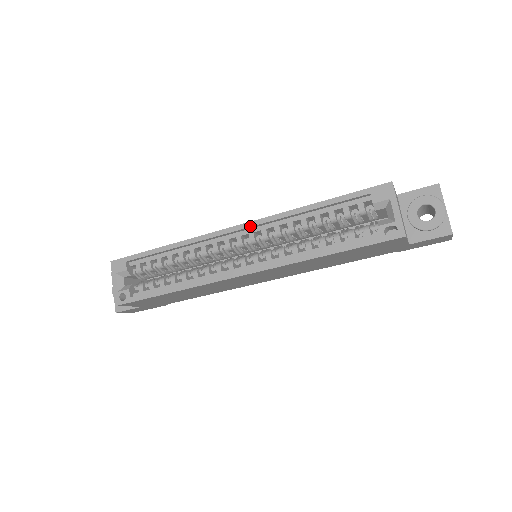
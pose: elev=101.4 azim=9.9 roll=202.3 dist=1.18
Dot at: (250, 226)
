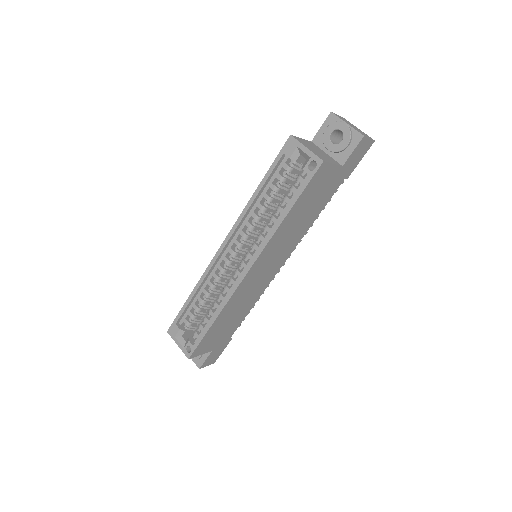
Dot at: (230, 237)
